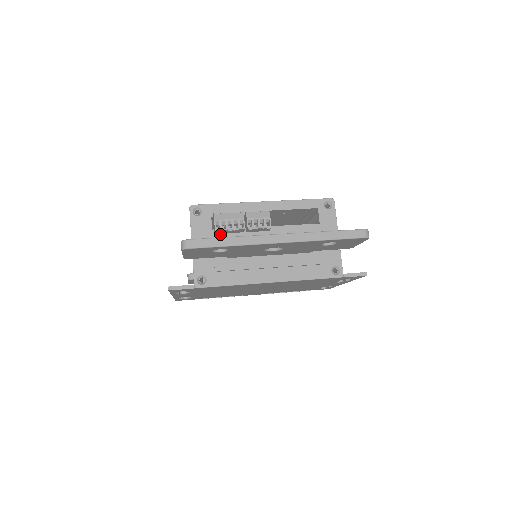
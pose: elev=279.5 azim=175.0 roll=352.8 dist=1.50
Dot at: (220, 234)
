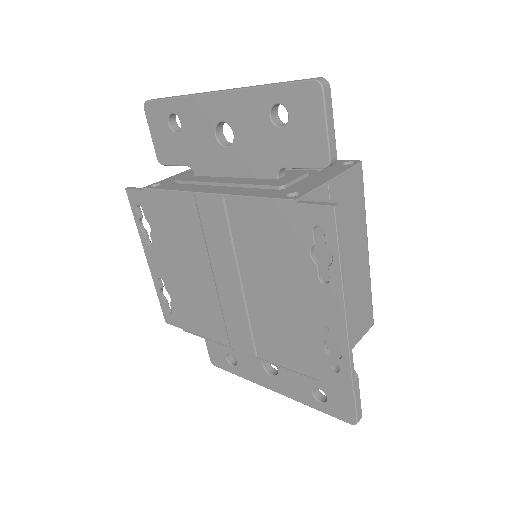
Dot at: occluded
